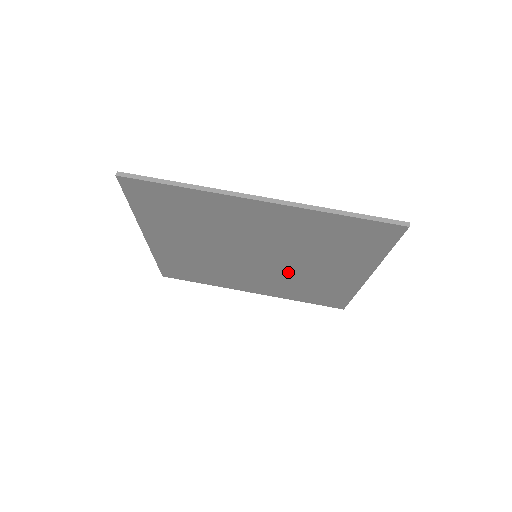
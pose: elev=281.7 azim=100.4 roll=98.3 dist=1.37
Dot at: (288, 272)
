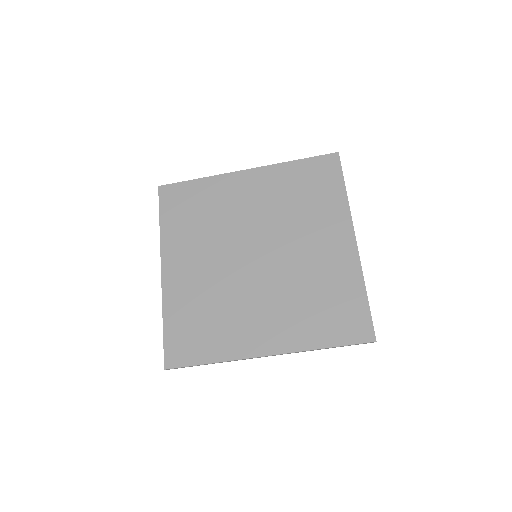
Dot at: (284, 233)
